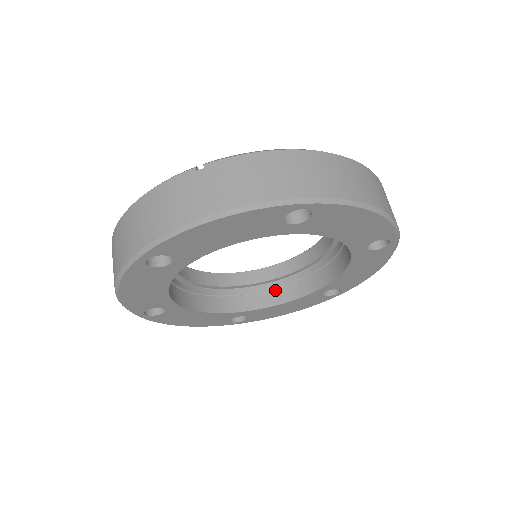
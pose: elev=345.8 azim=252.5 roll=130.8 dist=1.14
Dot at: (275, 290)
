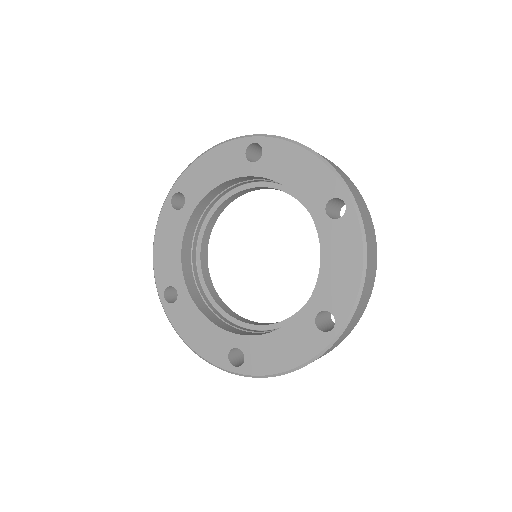
Dot at: occluded
